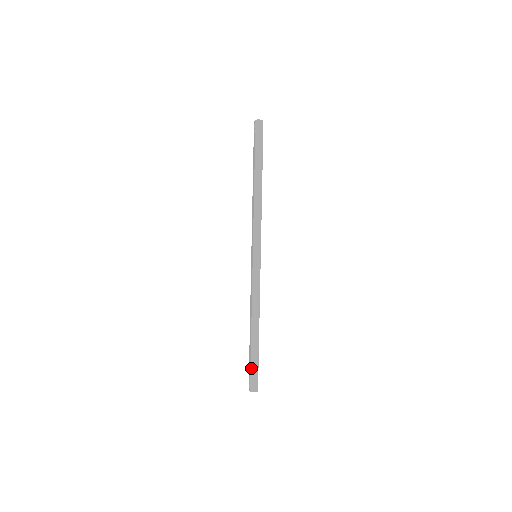
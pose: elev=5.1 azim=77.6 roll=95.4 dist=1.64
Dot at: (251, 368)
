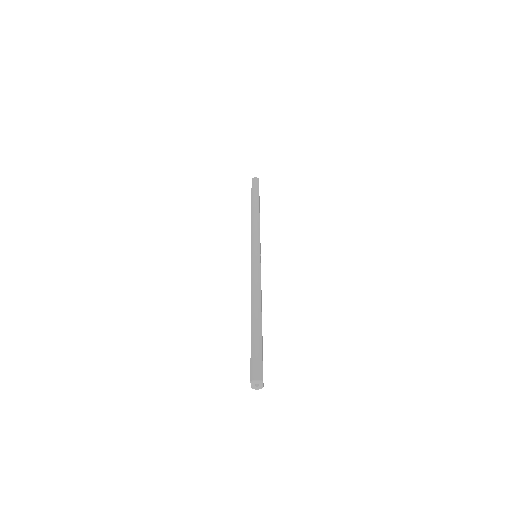
Dot at: (251, 352)
